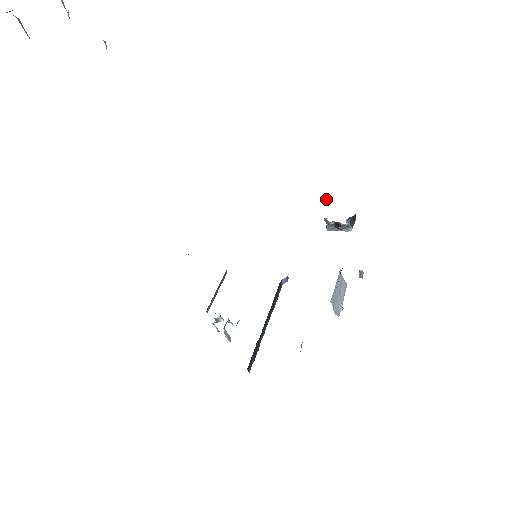
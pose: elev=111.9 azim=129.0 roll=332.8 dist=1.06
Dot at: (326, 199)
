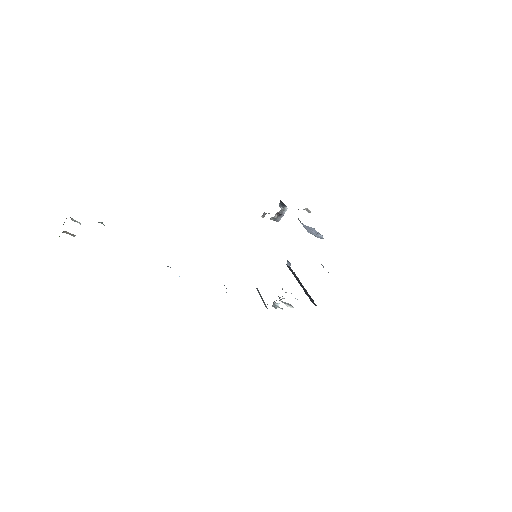
Dot at: (263, 214)
